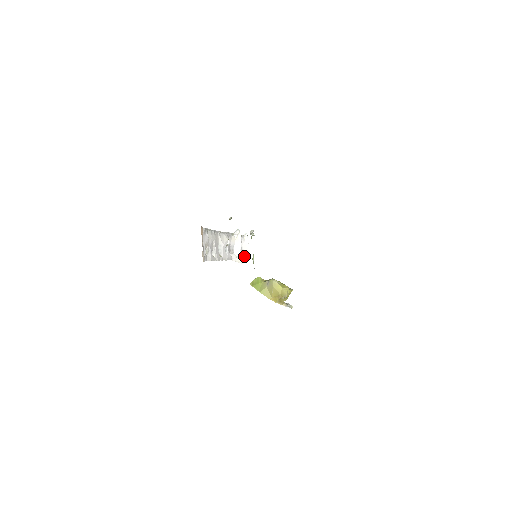
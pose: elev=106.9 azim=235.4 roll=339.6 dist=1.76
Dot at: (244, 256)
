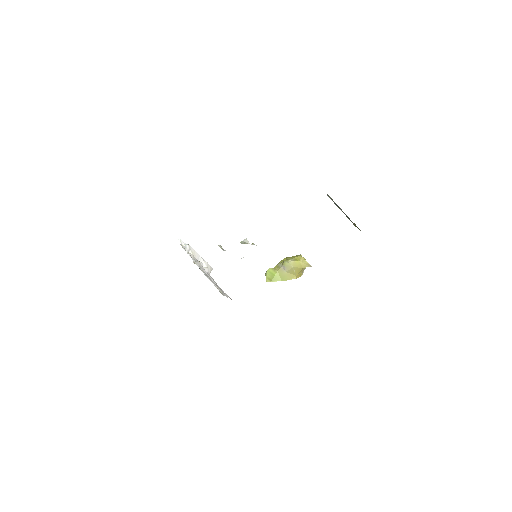
Dot at: occluded
